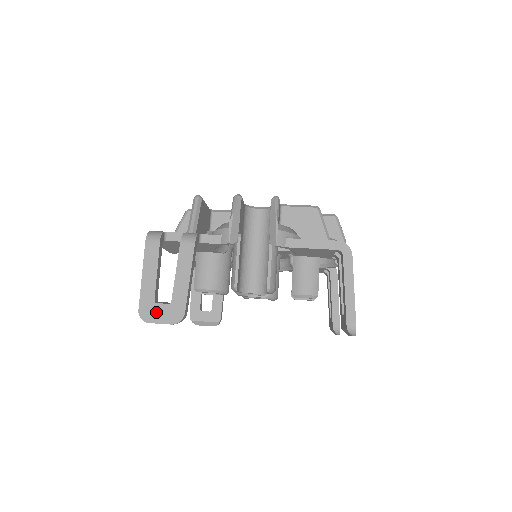
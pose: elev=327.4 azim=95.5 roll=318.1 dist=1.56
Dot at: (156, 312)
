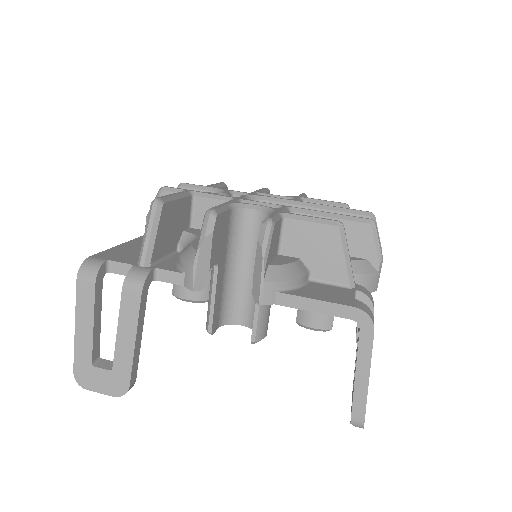
Dot at: (94, 378)
